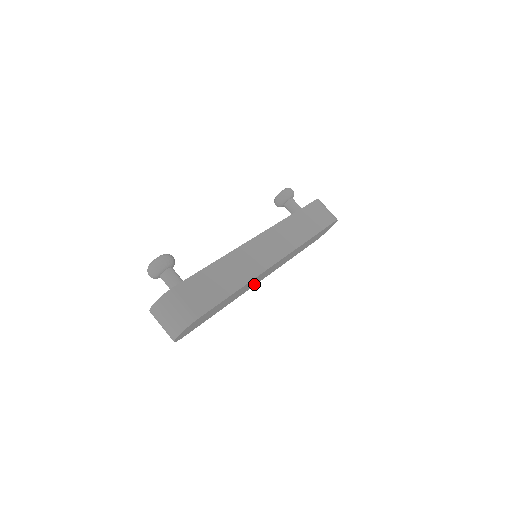
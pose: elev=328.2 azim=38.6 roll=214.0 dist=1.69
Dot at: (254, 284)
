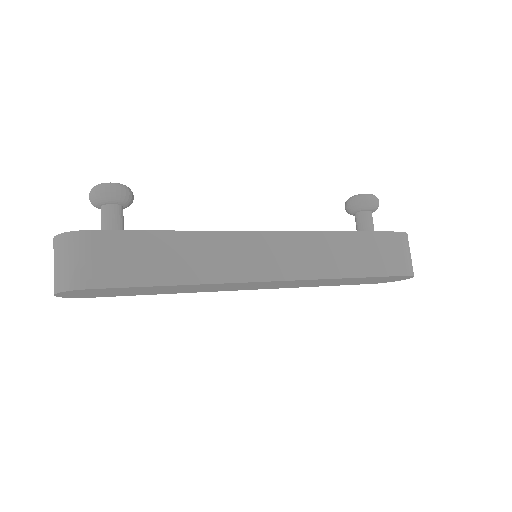
Dot at: (232, 289)
